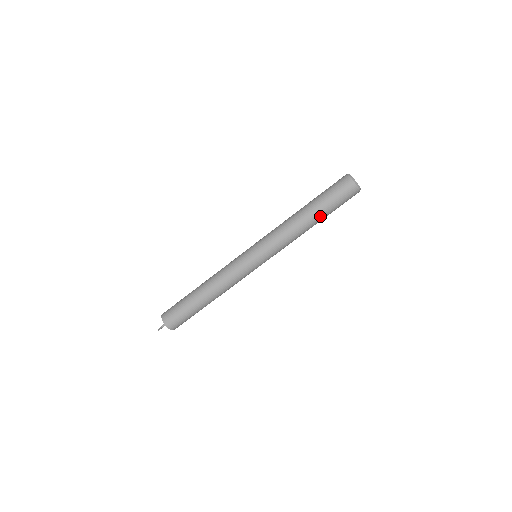
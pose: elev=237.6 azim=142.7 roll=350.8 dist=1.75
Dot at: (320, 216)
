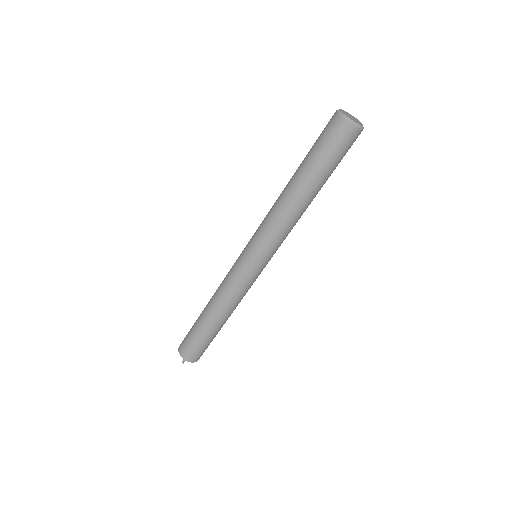
Dot at: (321, 185)
